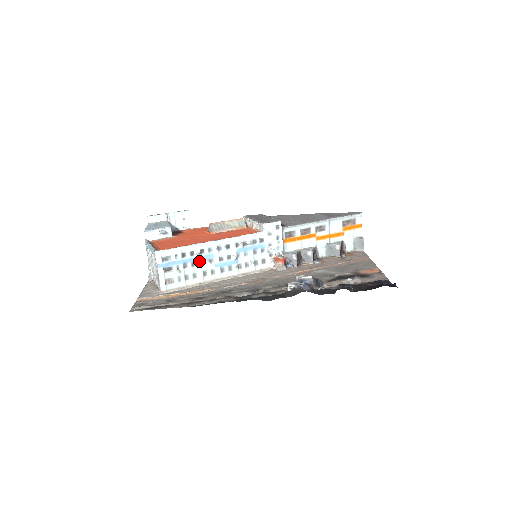
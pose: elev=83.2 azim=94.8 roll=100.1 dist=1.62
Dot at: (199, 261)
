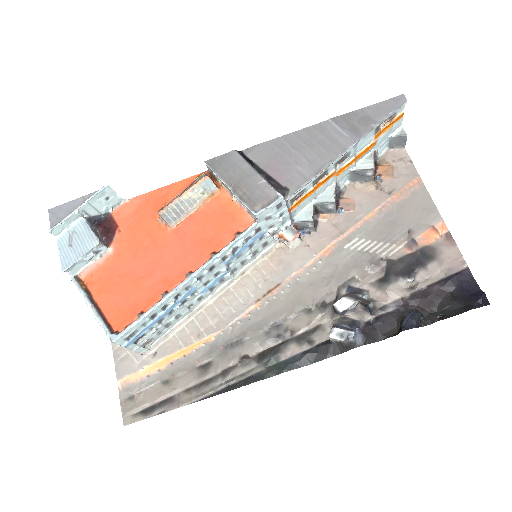
Dot at: (178, 306)
